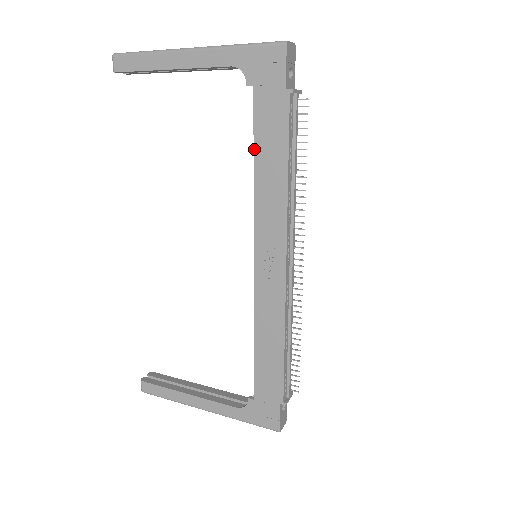
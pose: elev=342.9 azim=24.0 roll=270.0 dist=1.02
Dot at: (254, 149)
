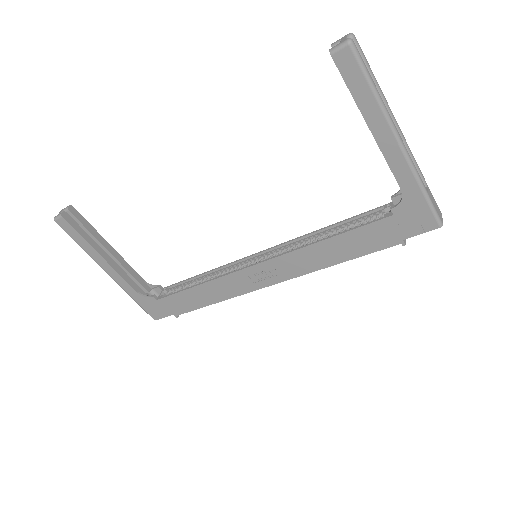
Dot at: (341, 234)
